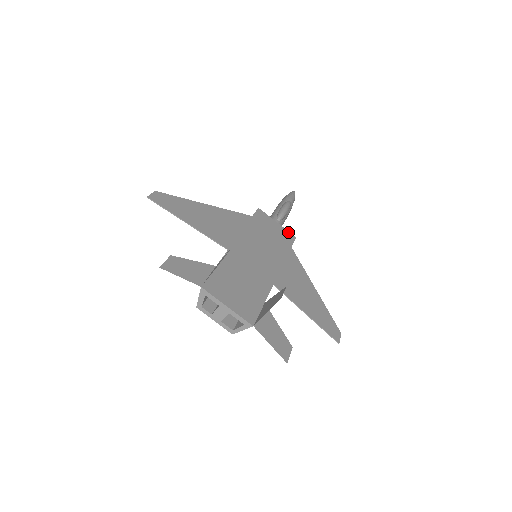
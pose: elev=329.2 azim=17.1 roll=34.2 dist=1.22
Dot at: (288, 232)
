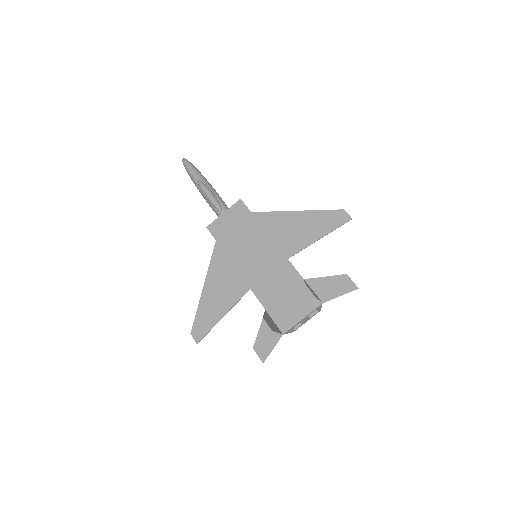
Dot at: (234, 206)
